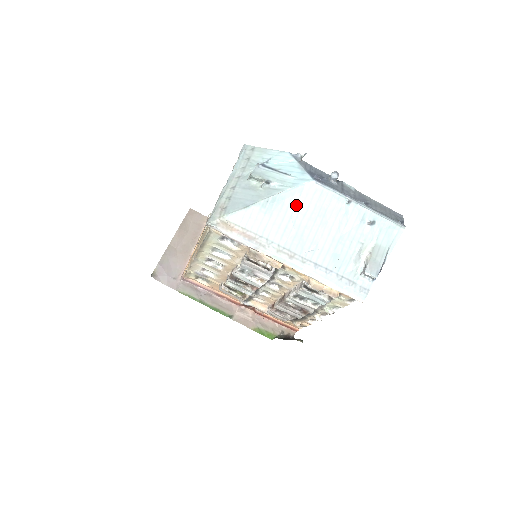
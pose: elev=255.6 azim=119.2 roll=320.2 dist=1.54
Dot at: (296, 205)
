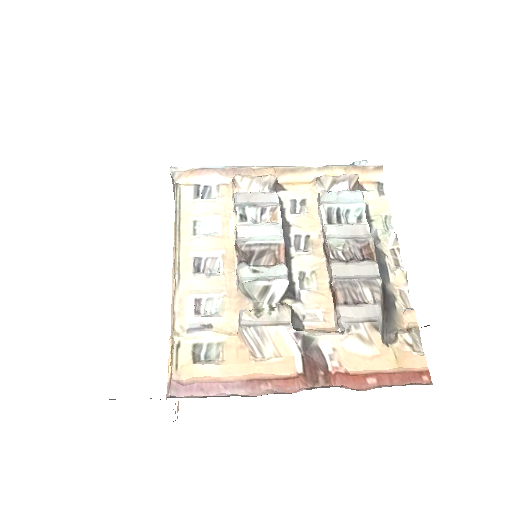
Dot at: occluded
